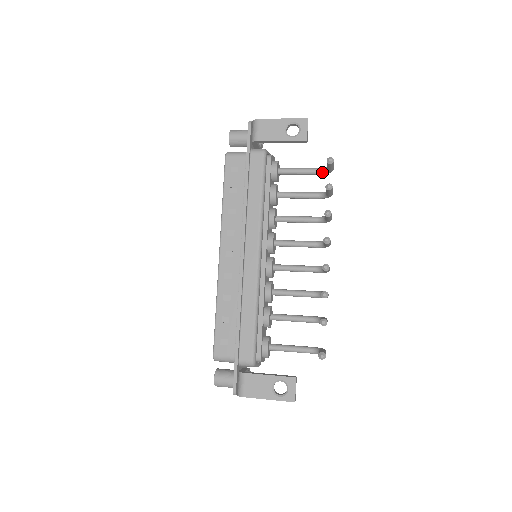
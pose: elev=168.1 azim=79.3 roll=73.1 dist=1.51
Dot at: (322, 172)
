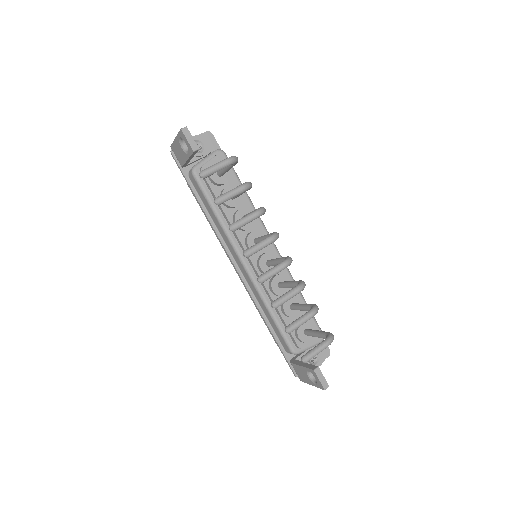
Dot at: occluded
